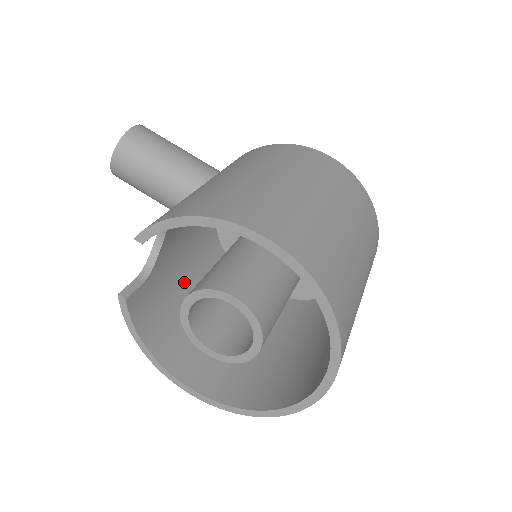
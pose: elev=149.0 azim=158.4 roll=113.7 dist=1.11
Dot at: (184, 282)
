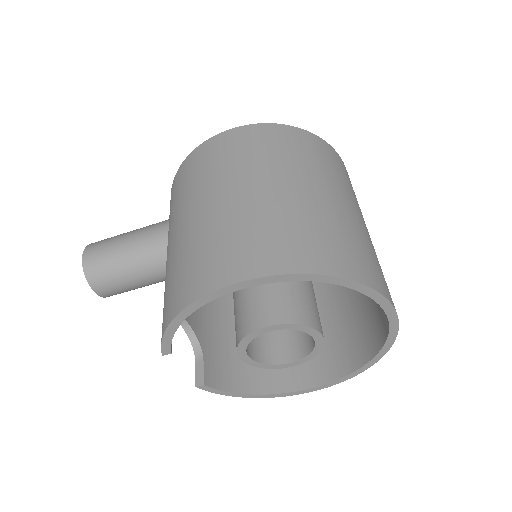
Dot at: (230, 318)
